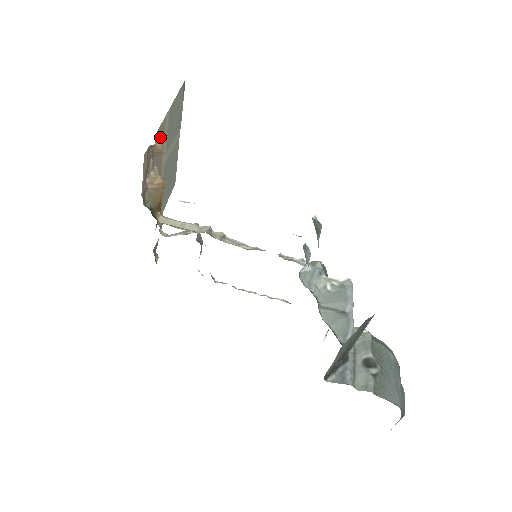
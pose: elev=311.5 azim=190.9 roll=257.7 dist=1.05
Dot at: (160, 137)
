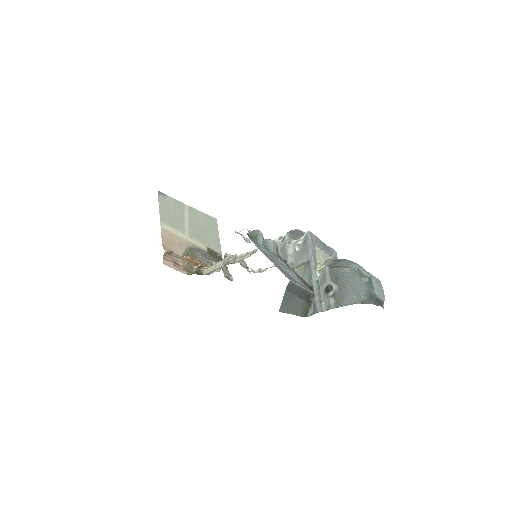
Dot at: (168, 239)
